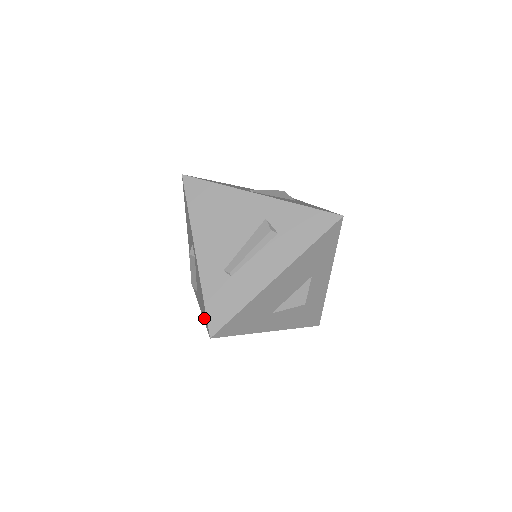
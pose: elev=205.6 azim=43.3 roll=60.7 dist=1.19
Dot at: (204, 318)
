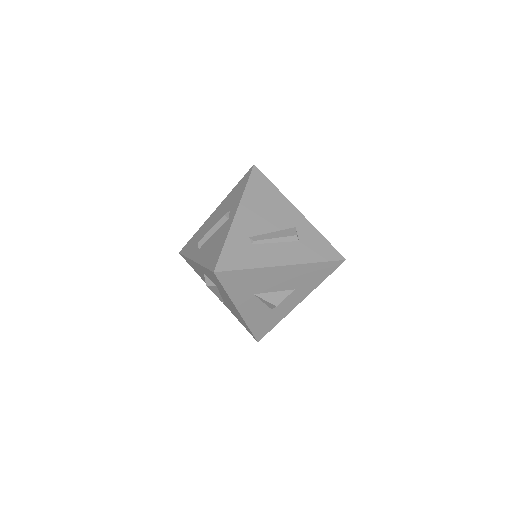
Dot at: (207, 262)
